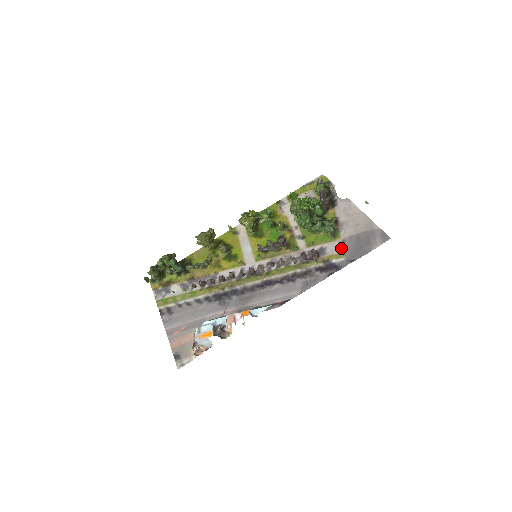
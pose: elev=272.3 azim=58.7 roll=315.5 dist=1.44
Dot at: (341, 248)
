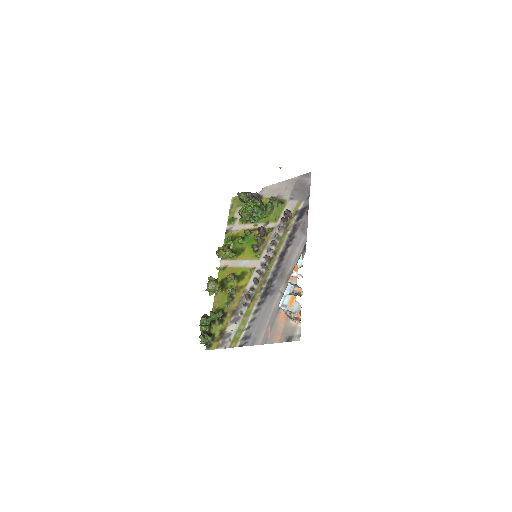
Dot at: (294, 201)
